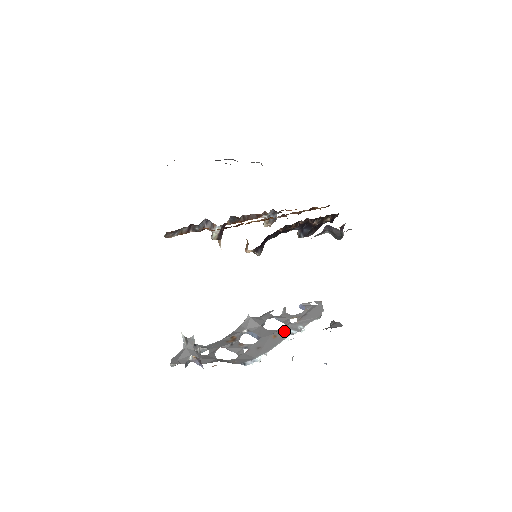
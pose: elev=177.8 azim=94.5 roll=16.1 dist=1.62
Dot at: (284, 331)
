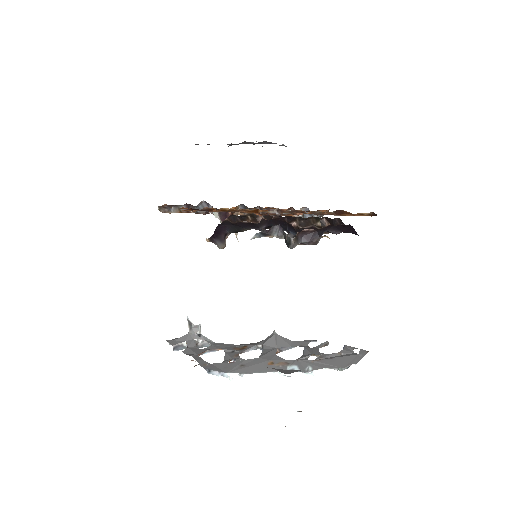
Dot at: (288, 363)
